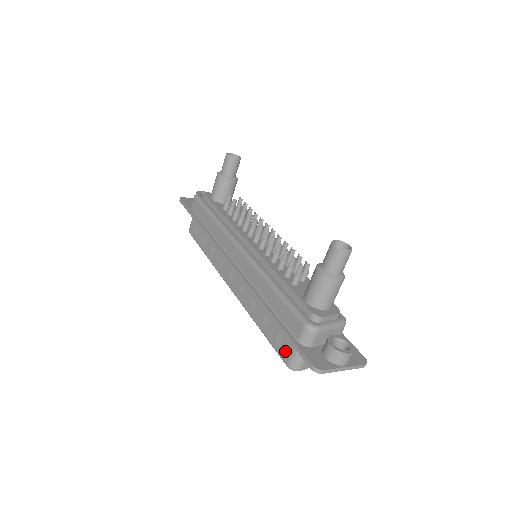
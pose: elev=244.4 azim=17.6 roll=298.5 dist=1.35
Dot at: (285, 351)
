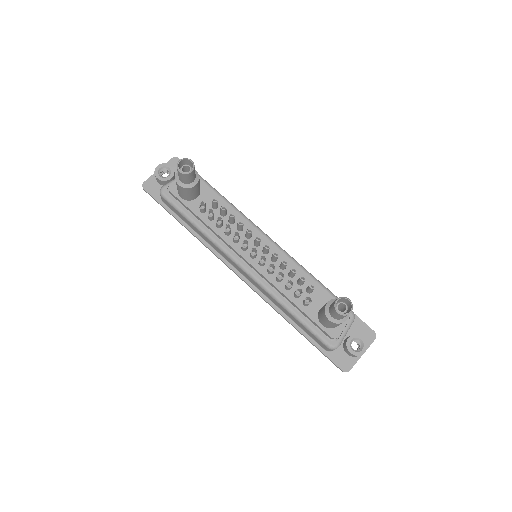
Dot at: occluded
